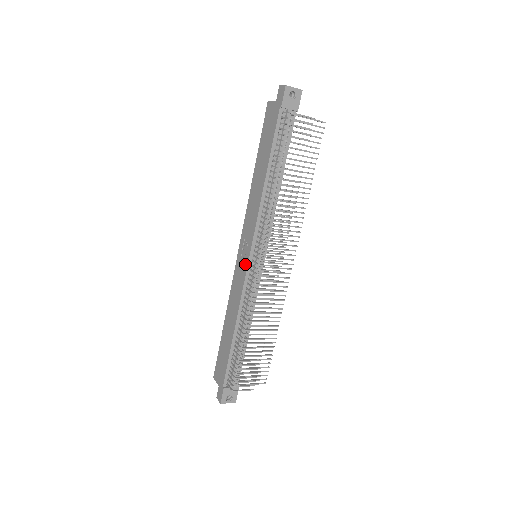
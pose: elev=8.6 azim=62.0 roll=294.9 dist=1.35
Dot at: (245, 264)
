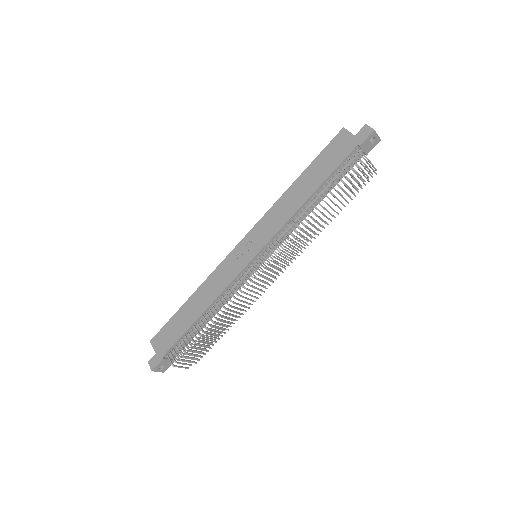
Dot at: (245, 260)
